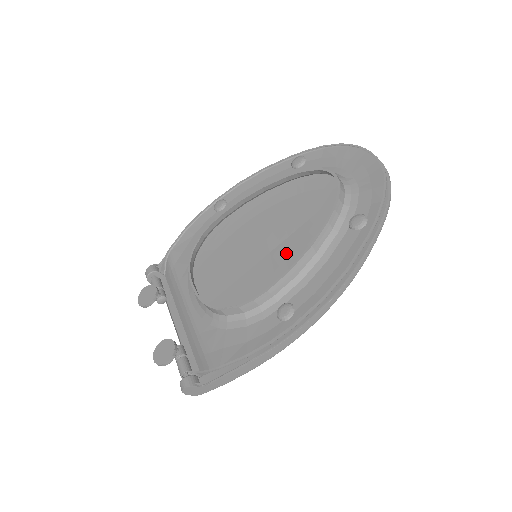
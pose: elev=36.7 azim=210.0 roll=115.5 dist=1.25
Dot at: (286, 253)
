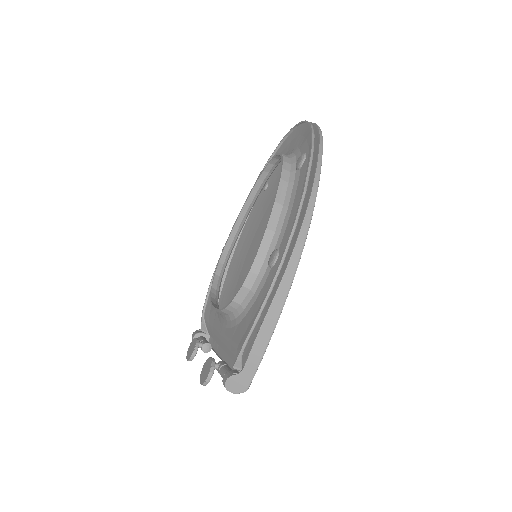
Dot at: occluded
